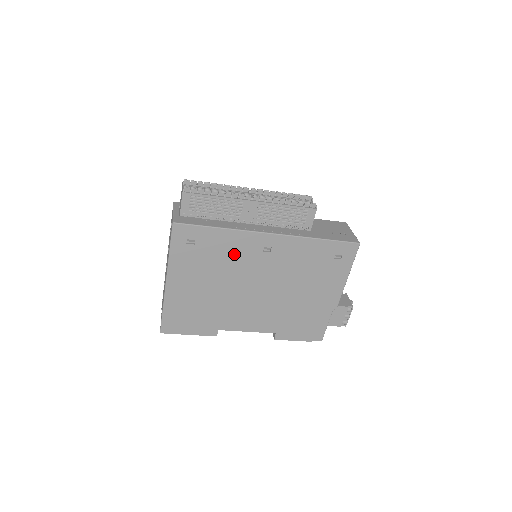
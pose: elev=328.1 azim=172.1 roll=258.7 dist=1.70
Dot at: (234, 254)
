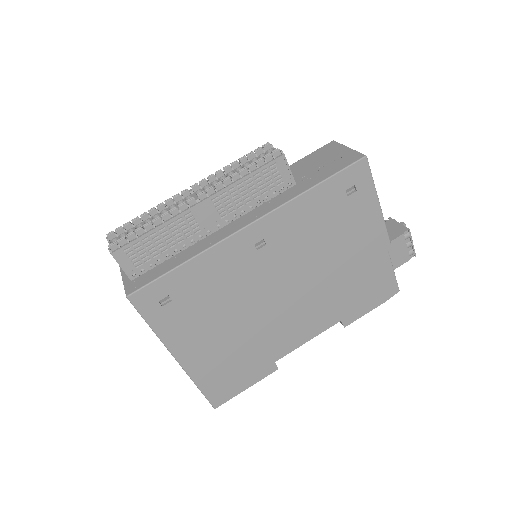
Dot at: (226, 277)
